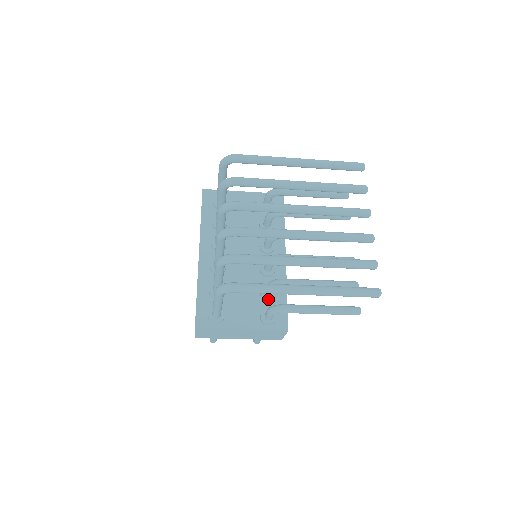
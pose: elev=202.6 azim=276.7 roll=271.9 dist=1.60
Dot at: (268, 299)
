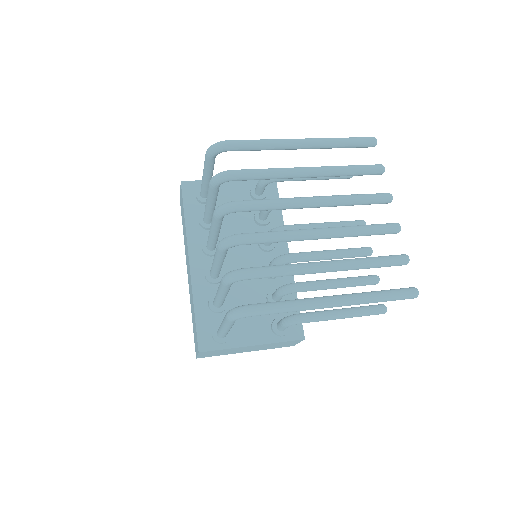
Dot at: occluded
